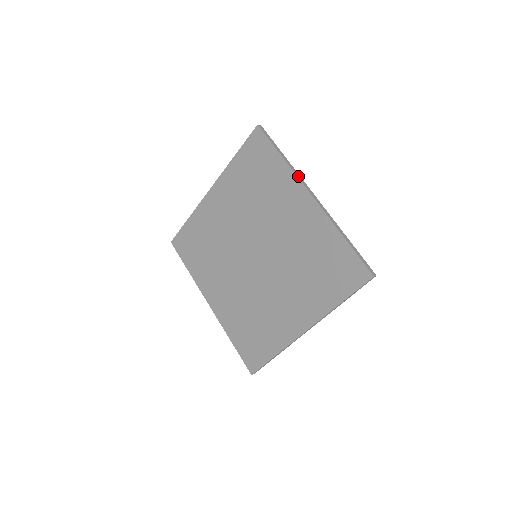
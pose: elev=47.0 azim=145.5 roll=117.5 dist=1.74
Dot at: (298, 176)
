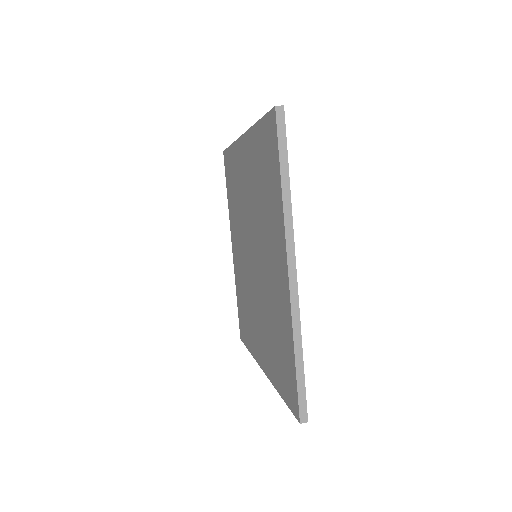
Dot at: occluded
